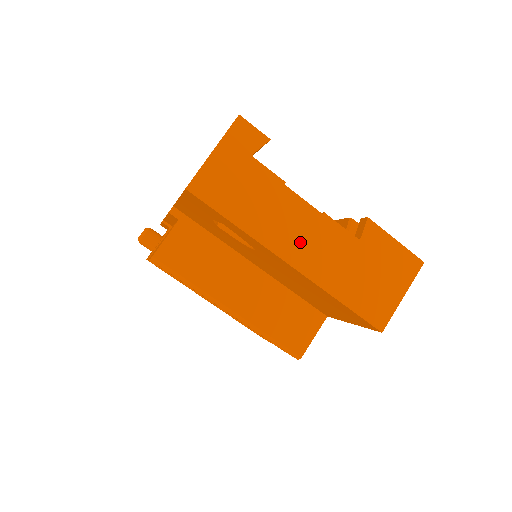
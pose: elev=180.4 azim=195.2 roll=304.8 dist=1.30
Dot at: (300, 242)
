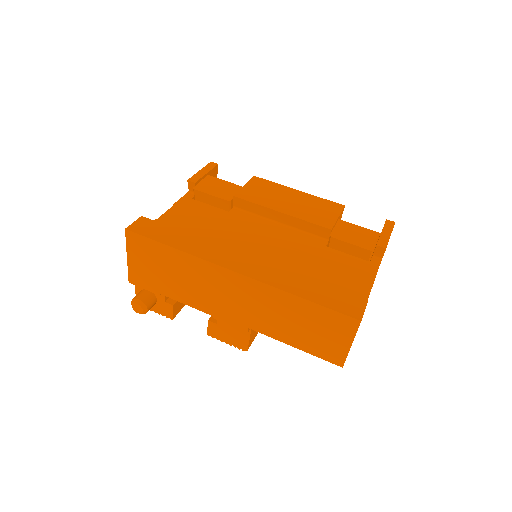
Dot at: occluded
